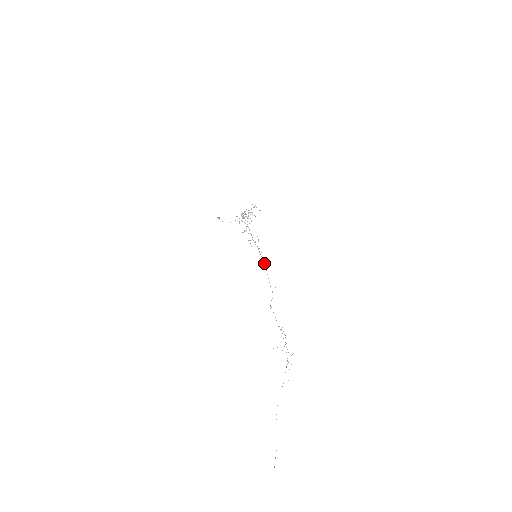
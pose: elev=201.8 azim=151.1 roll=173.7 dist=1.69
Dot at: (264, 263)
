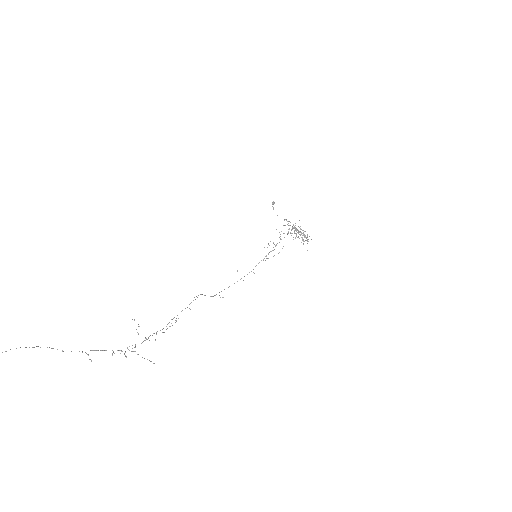
Dot at: occluded
